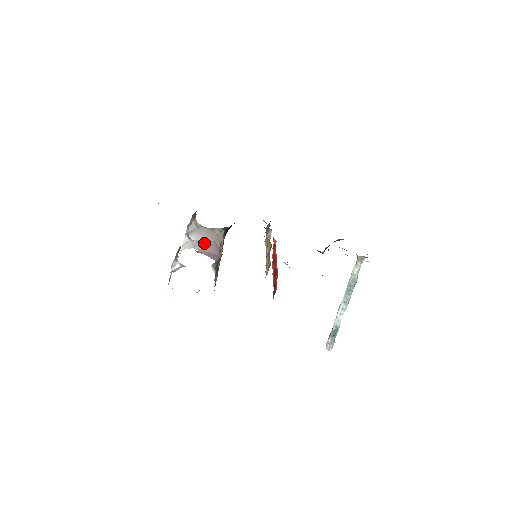
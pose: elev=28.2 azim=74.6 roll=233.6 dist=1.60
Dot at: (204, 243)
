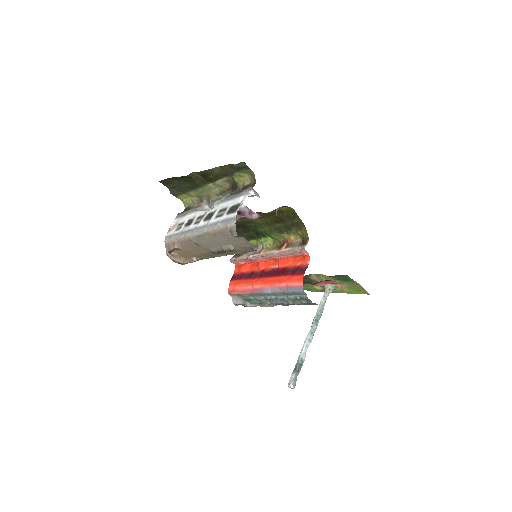
Dot at: occluded
